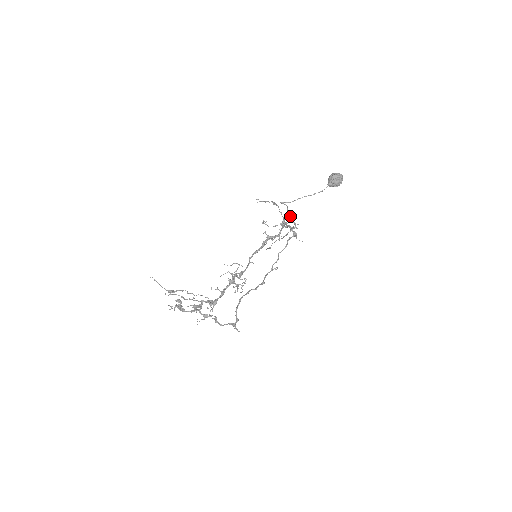
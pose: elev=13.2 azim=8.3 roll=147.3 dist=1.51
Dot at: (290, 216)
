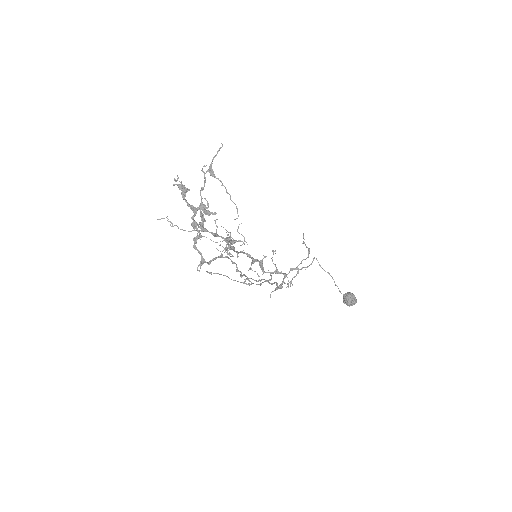
Dot at: (298, 273)
